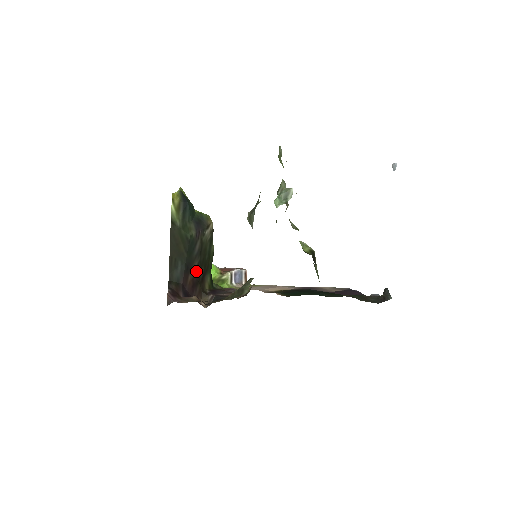
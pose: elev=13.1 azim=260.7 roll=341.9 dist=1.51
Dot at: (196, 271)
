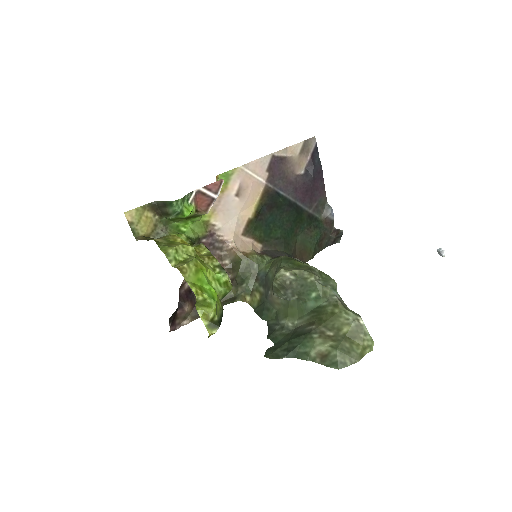
Dot at: occluded
